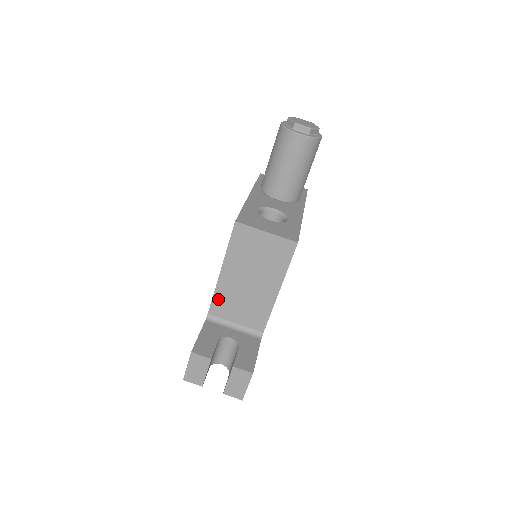
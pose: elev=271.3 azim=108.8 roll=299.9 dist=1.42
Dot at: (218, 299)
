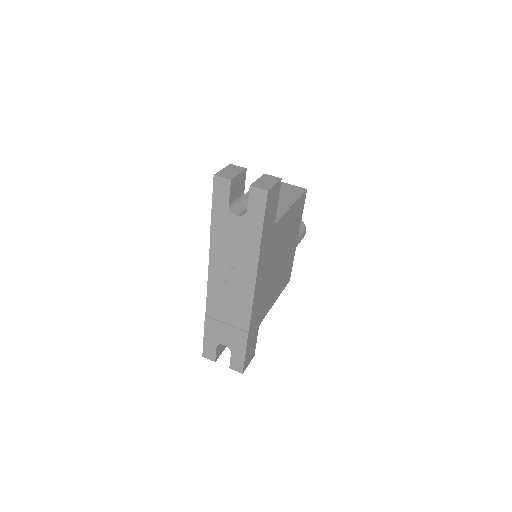
Dot at: occluded
